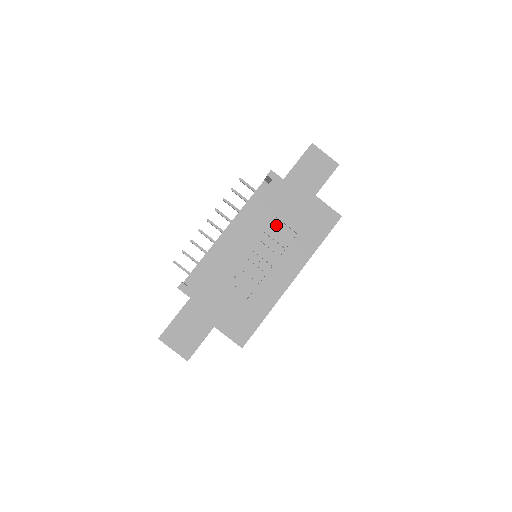
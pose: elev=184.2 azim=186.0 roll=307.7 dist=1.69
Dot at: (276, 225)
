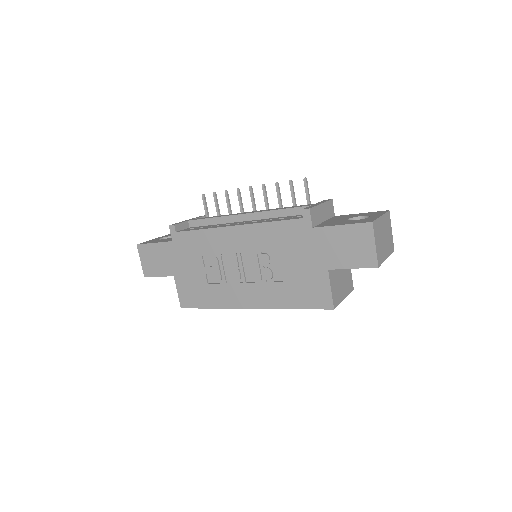
Dot at: (273, 257)
